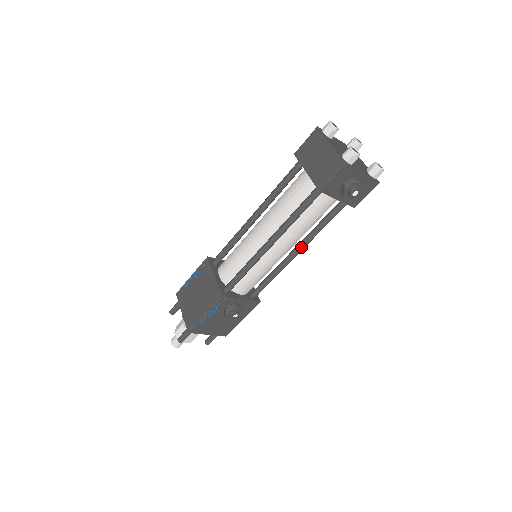
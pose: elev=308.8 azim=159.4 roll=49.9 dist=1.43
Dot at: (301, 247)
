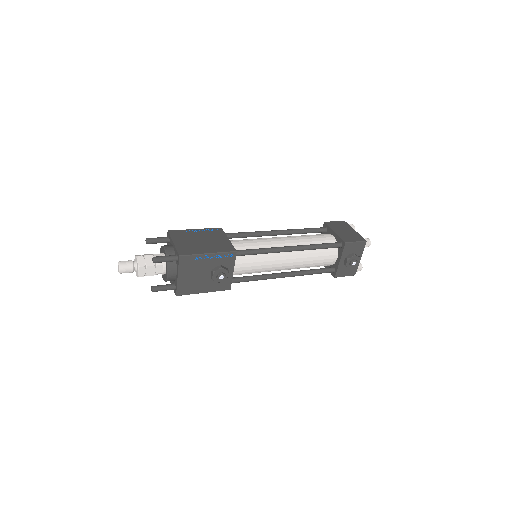
Dot at: (291, 274)
